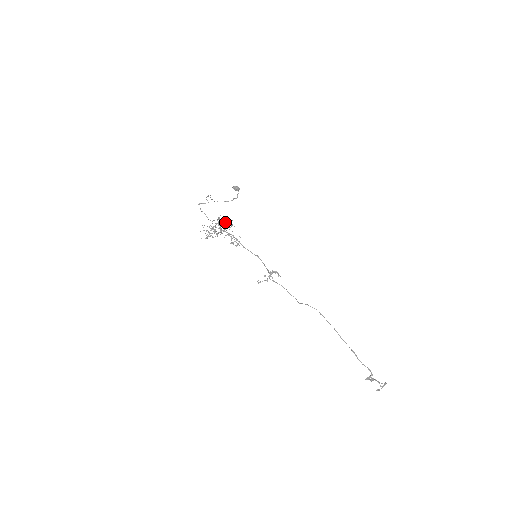
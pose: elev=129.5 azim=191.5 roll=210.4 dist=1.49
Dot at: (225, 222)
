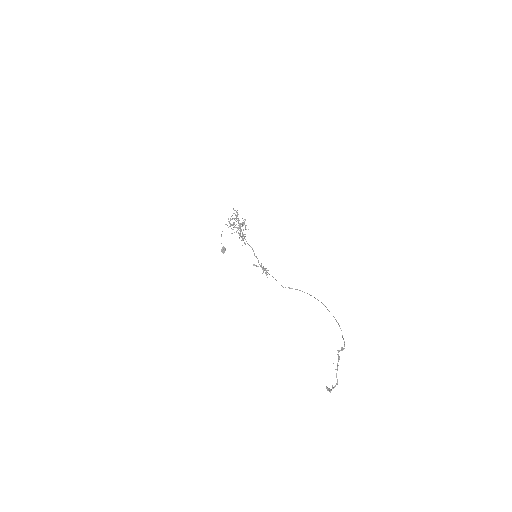
Dot at: occluded
